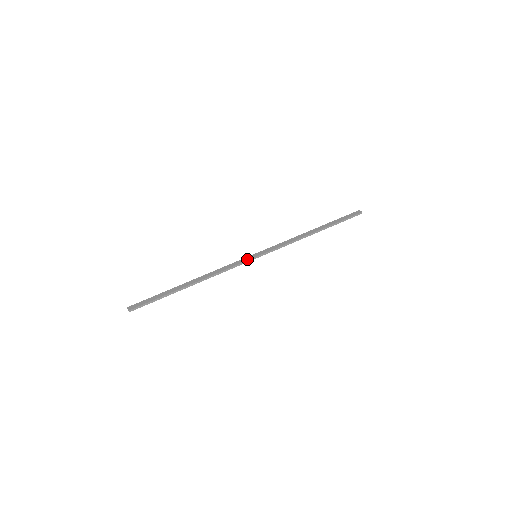
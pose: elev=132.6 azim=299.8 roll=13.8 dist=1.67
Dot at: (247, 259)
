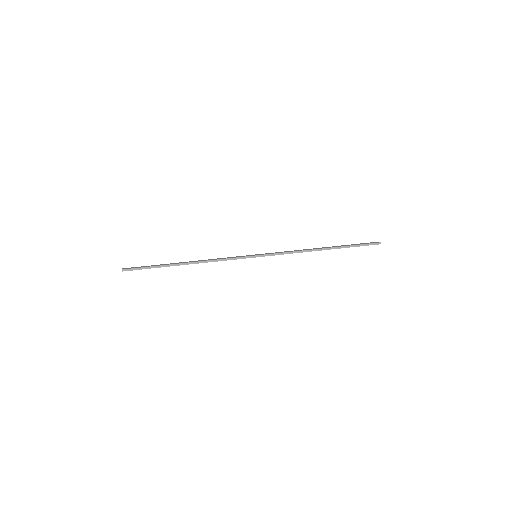
Dot at: (246, 256)
